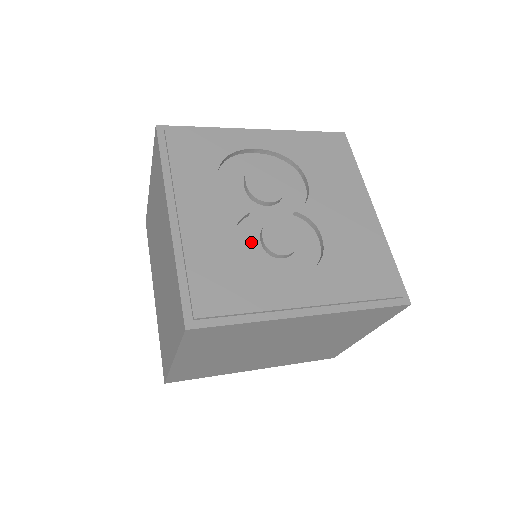
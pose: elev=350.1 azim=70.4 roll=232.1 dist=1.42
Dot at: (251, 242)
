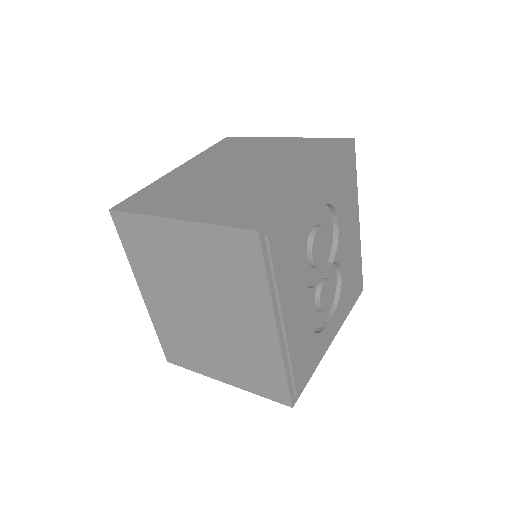
Dot at: (311, 308)
